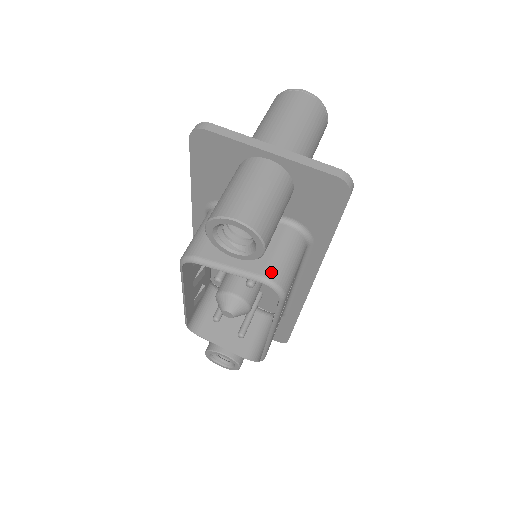
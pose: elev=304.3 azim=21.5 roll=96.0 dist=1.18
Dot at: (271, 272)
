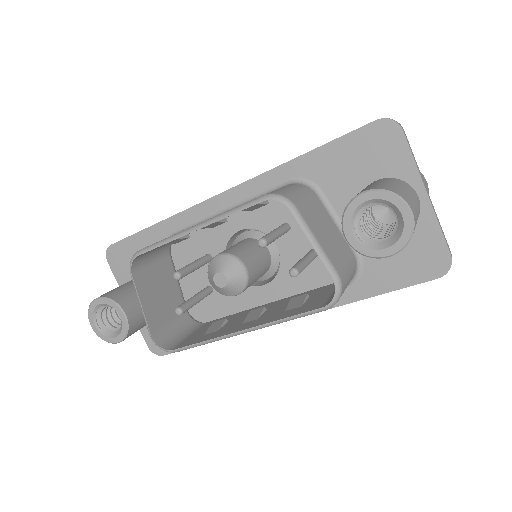
Dot at: (343, 278)
